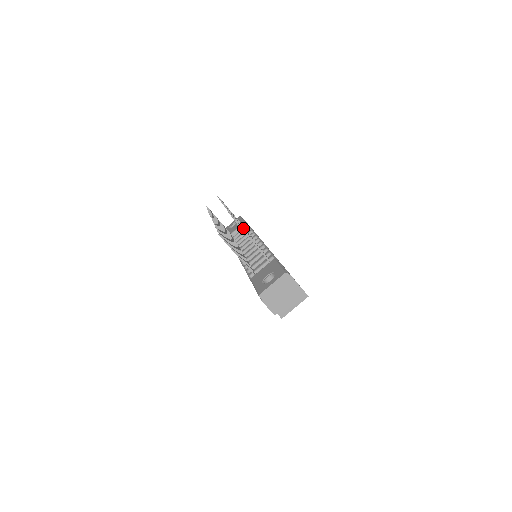
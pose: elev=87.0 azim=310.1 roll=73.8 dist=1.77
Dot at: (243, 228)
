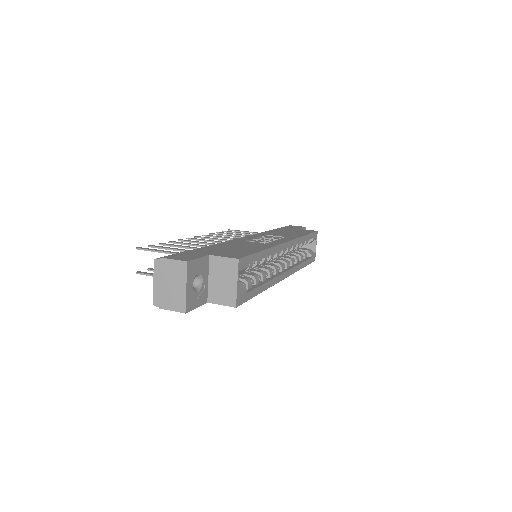
Dot at: (190, 244)
